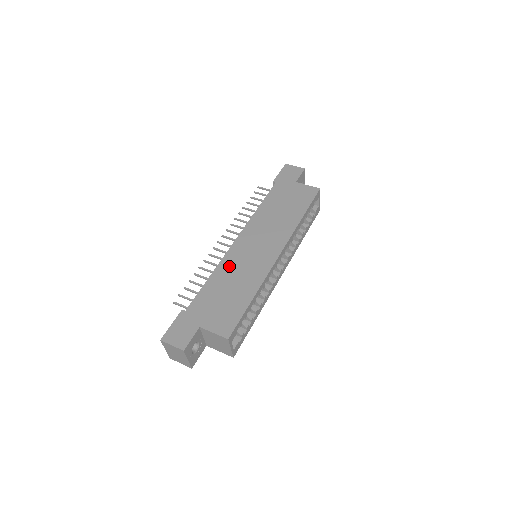
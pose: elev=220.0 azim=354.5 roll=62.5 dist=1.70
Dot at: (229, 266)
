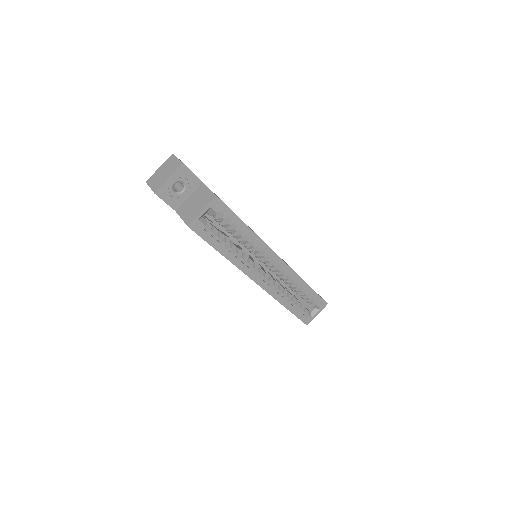
Dot at: occluded
